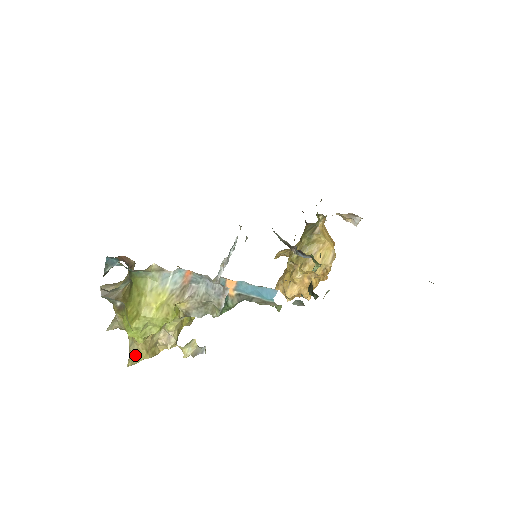
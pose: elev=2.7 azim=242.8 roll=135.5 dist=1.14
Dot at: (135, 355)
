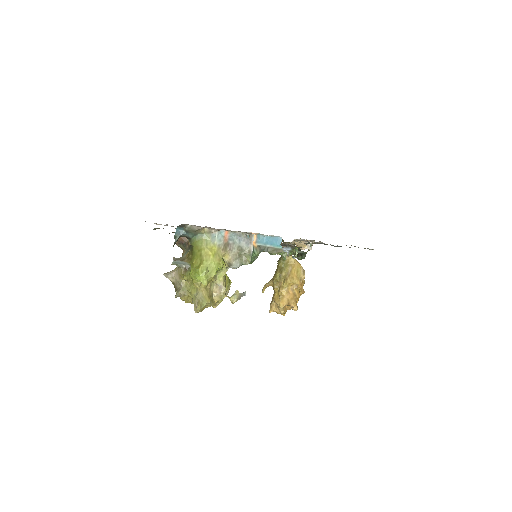
Dot at: (201, 299)
